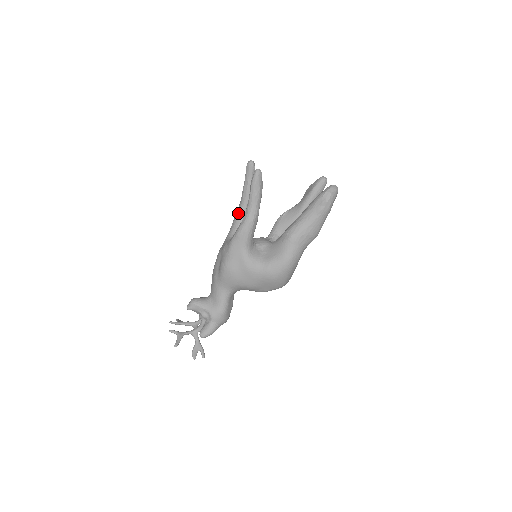
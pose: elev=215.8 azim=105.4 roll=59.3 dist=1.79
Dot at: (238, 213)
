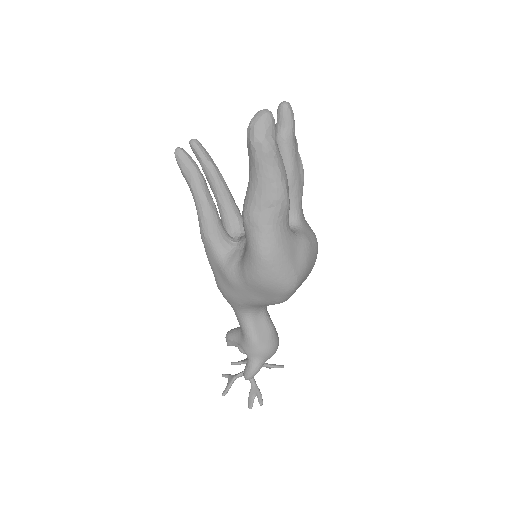
Dot at: occluded
